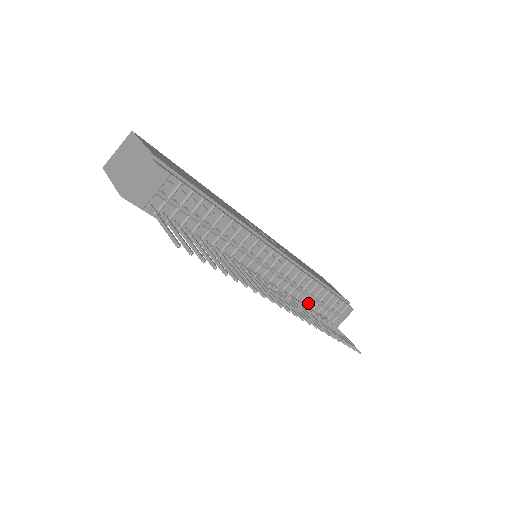
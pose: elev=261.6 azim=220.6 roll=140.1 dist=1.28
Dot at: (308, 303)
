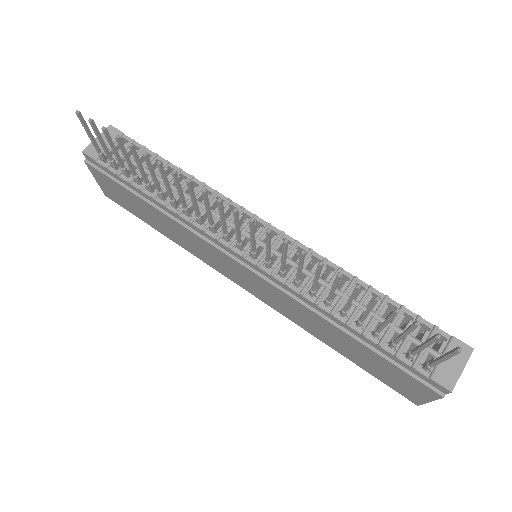
Dot at: (351, 313)
